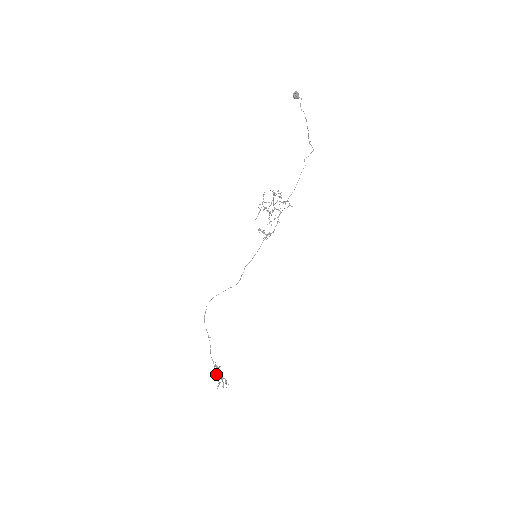
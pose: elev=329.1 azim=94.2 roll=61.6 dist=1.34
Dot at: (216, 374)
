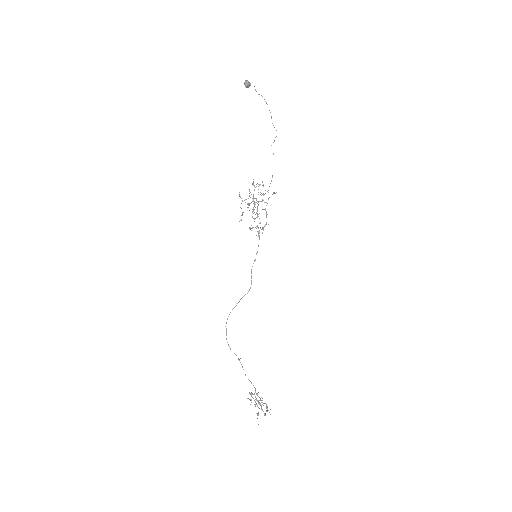
Dot at: (255, 402)
